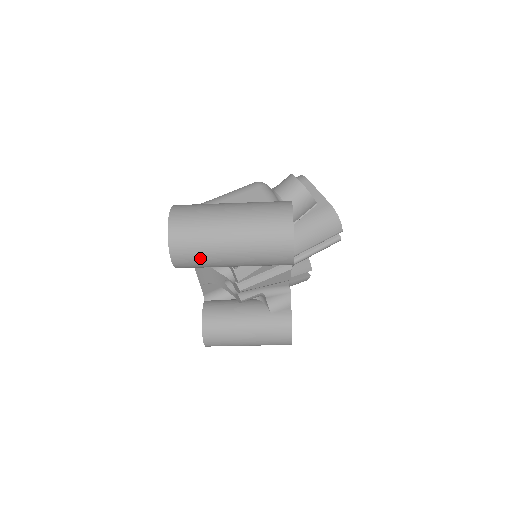
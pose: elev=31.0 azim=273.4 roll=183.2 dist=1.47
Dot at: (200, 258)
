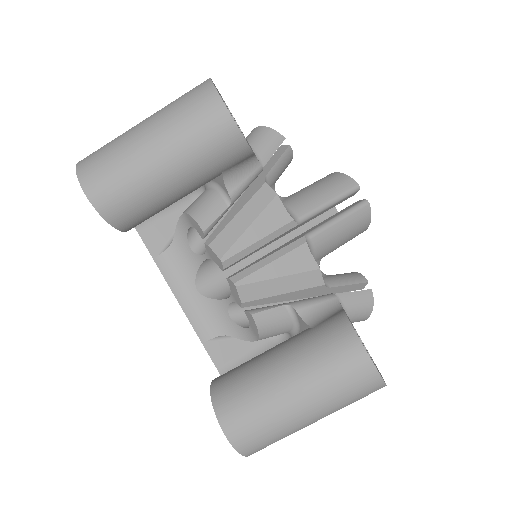
Dot at: (114, 167)
